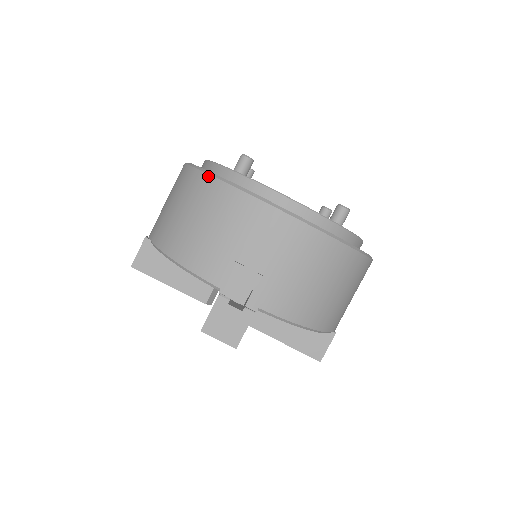
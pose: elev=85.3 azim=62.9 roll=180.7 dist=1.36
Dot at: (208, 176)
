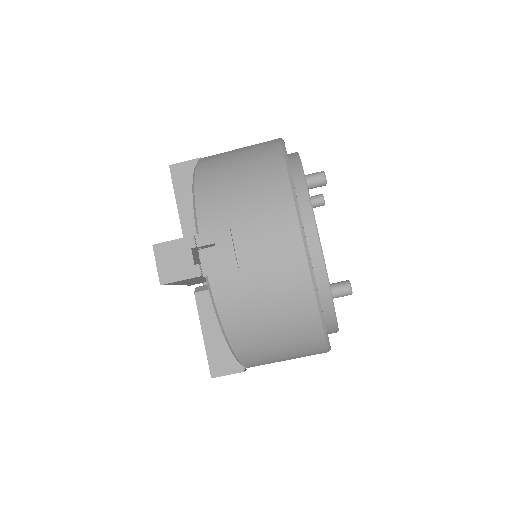
Dot at: (282, 155)
